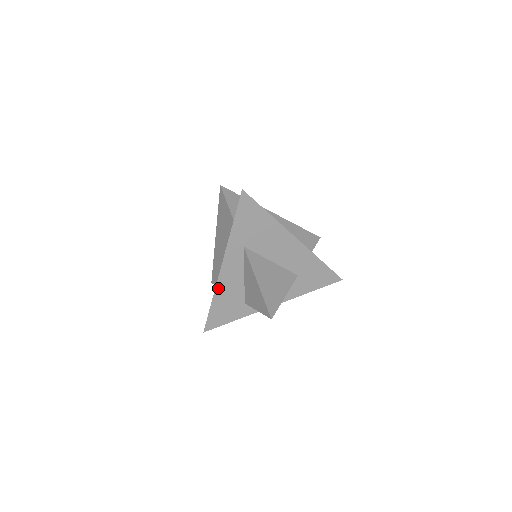
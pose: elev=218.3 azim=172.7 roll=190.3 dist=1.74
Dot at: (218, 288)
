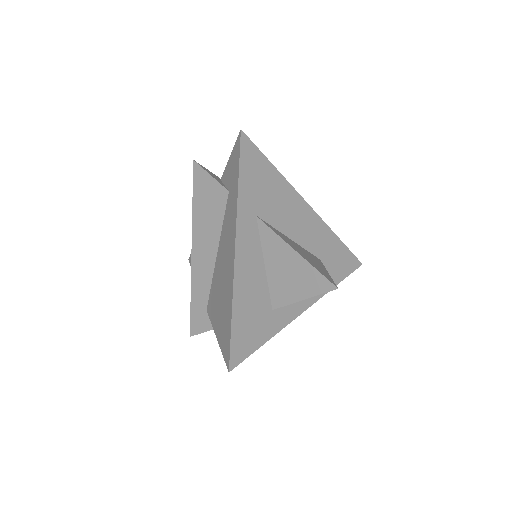
Dot at: (236, 286)
